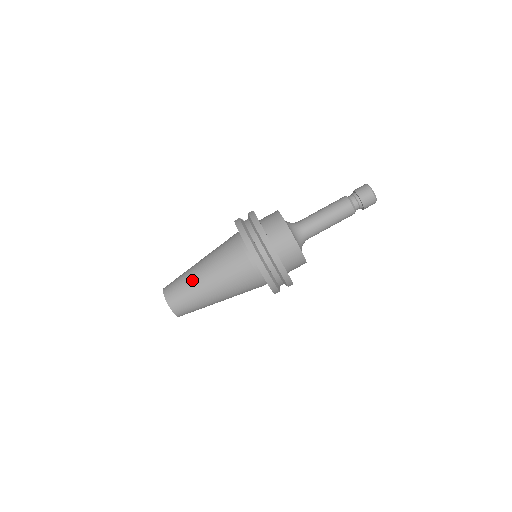
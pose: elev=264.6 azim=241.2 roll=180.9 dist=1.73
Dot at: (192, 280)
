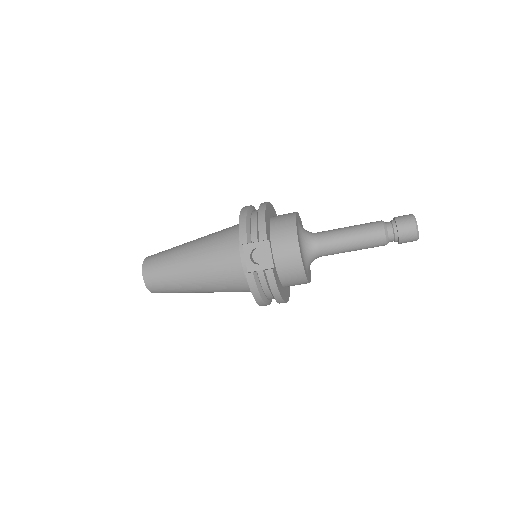
Dot at: (185, 291)
